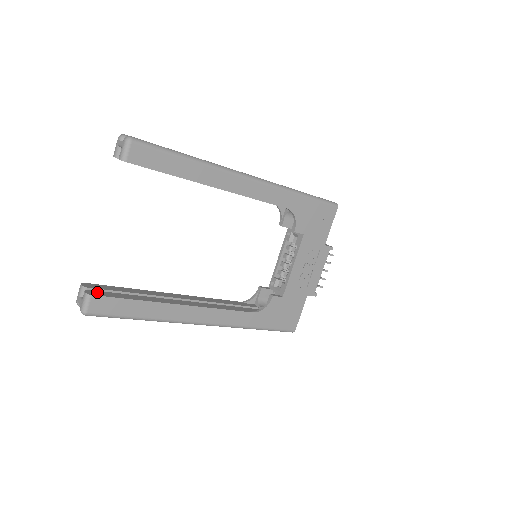
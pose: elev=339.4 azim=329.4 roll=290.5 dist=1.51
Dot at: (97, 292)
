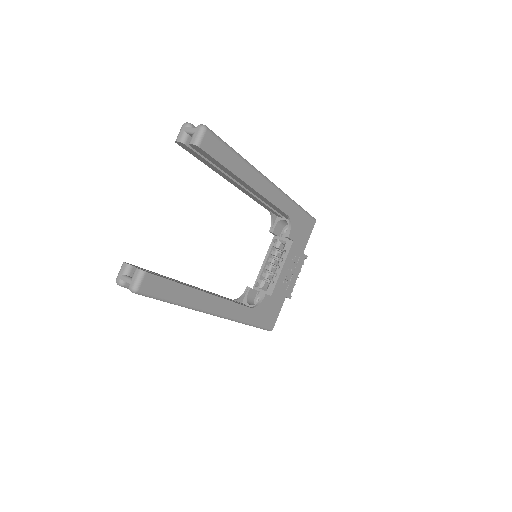
Dot at: (146, 271)
